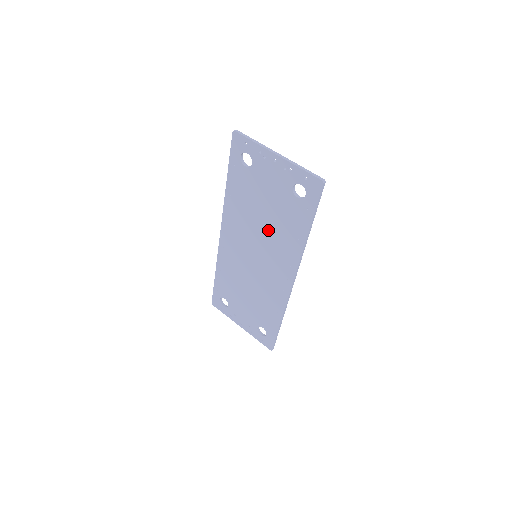
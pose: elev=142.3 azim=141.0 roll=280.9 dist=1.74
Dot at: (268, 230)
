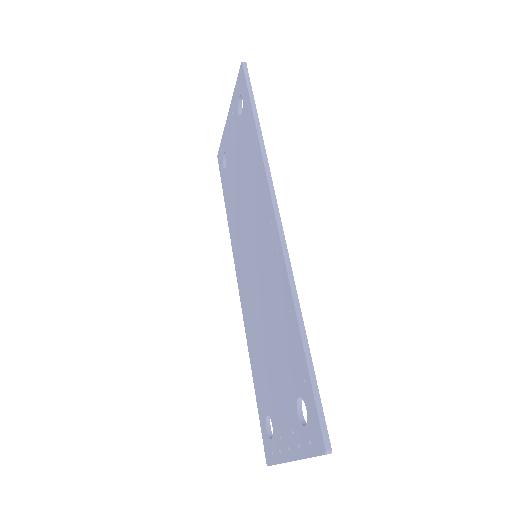
Dot at: (246, 194)
